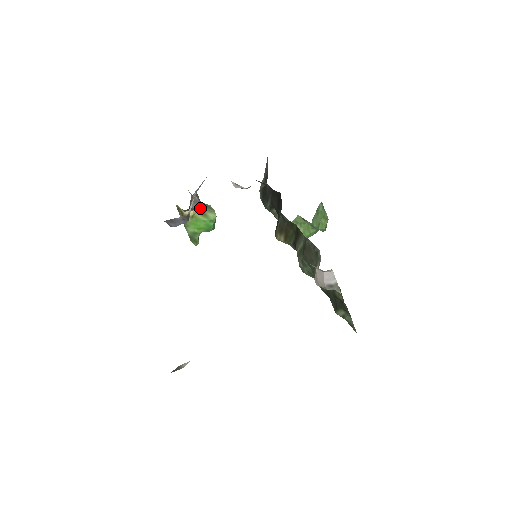
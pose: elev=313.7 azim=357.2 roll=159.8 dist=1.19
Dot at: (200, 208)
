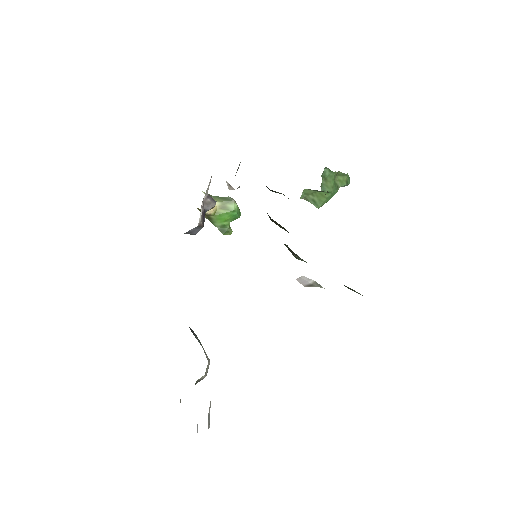
Dot at: (219, 203)
